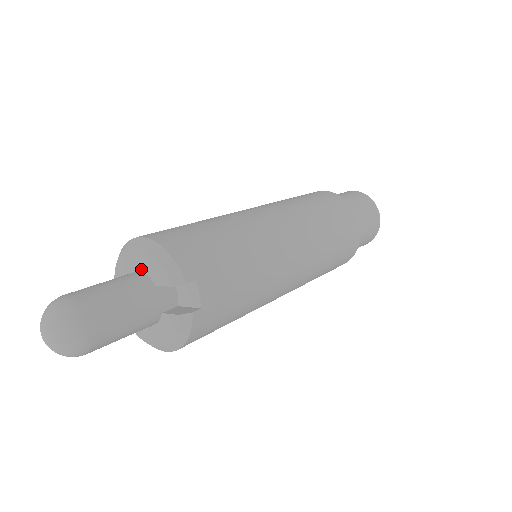
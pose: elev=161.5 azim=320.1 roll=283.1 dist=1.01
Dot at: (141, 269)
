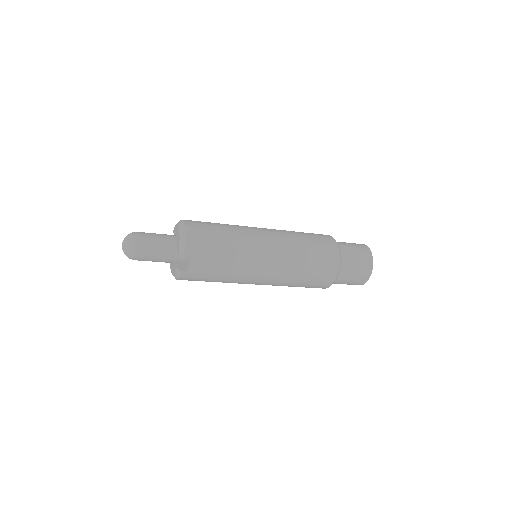
Dot at: (177, 237)
